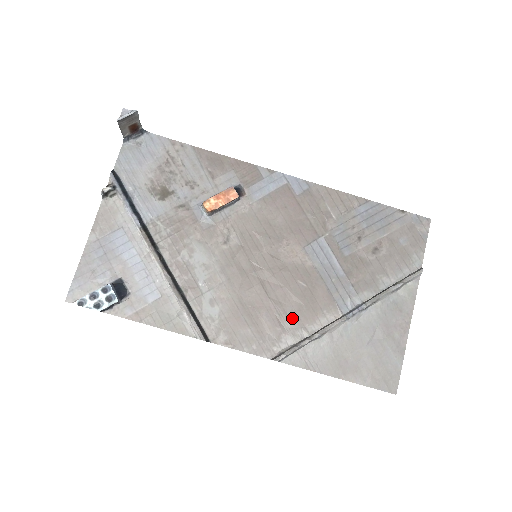
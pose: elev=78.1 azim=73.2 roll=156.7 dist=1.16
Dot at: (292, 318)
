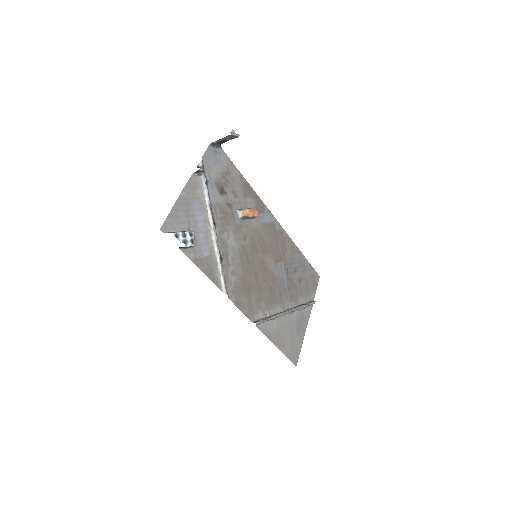
Dot at: (265, 302)
